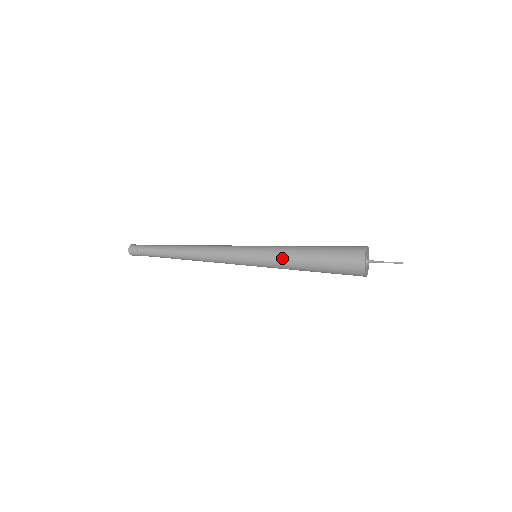
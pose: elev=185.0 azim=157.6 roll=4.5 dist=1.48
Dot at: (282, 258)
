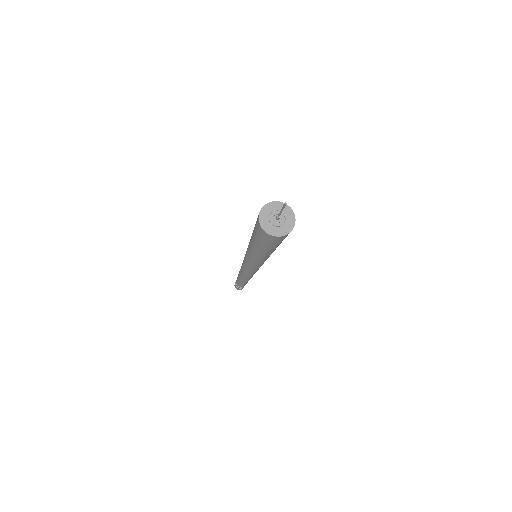
Dot at: (248, 248)
